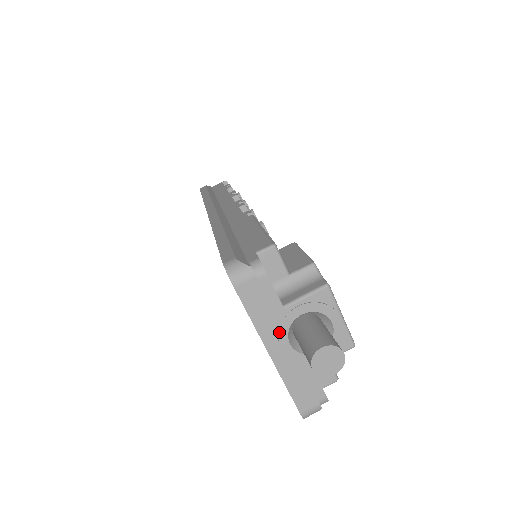
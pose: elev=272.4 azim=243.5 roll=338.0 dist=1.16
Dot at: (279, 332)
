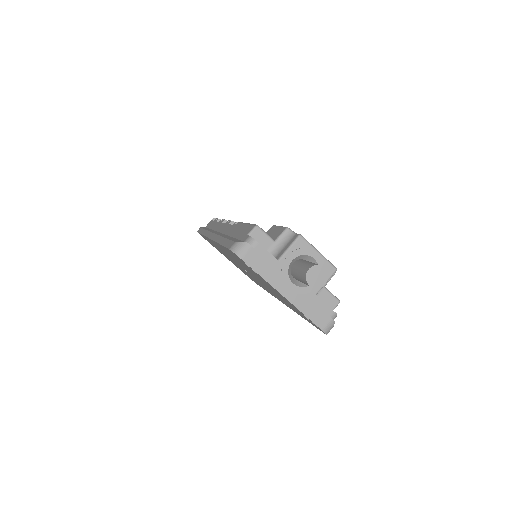
Dot at: (283, 278)
